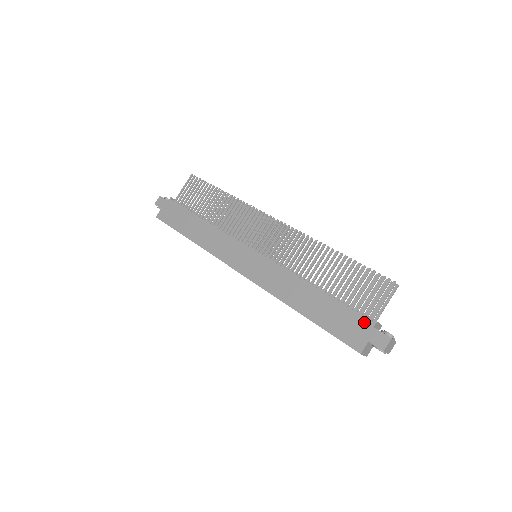
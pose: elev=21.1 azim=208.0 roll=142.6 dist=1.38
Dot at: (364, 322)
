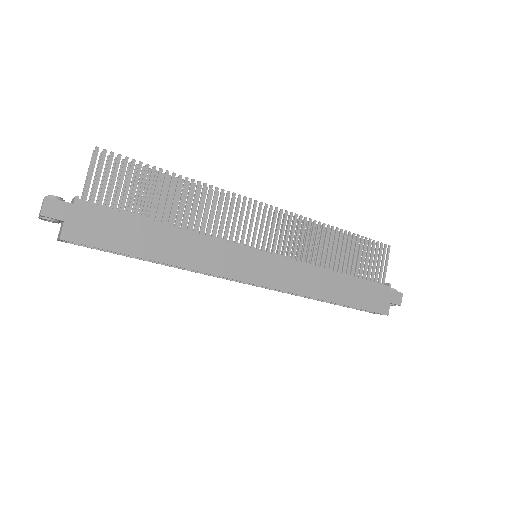
Dot at: (384, 289)
